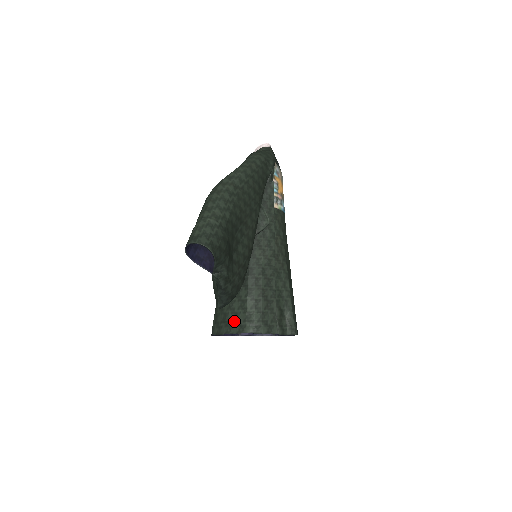
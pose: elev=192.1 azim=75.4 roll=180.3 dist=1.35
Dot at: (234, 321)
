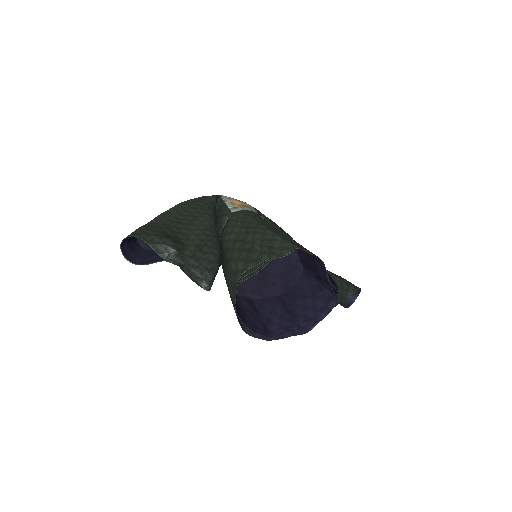
Dot at: (233, 290)
